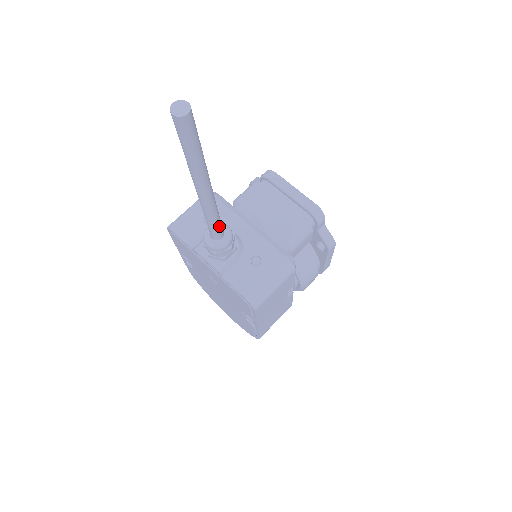
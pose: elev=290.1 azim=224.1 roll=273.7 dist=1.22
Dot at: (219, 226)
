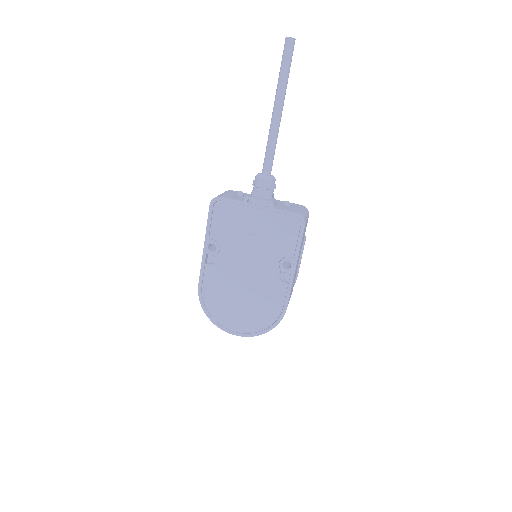
Dot at: (273, 159)
